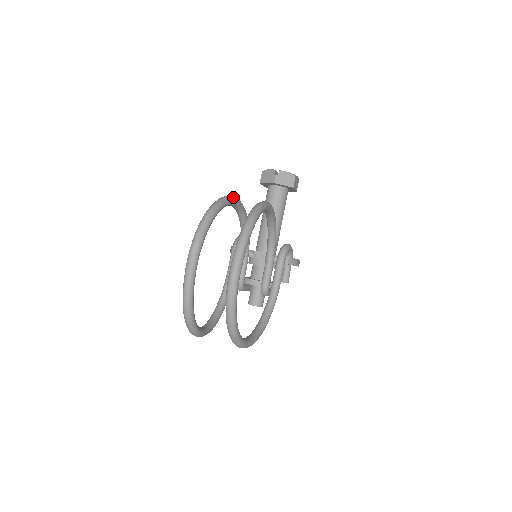
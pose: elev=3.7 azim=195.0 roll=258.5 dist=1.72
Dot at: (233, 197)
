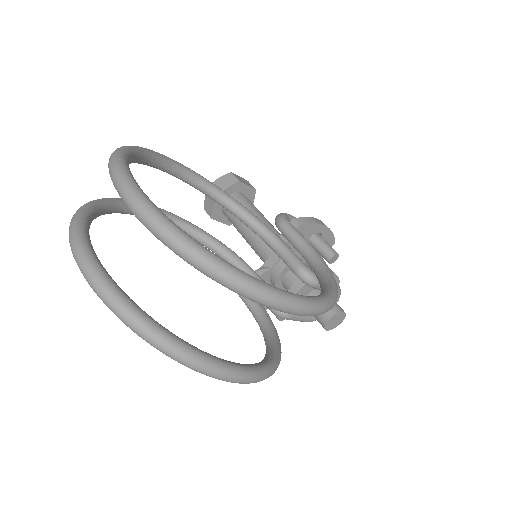
Dot at: occluded
